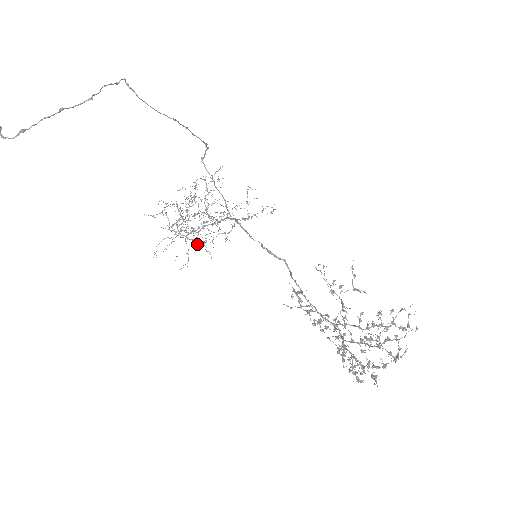
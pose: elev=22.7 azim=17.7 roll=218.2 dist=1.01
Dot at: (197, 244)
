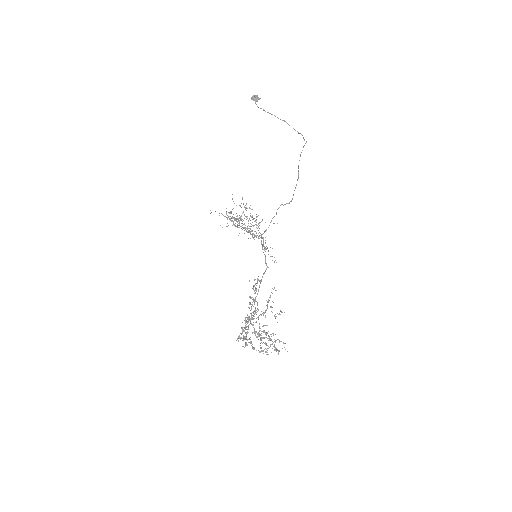
Dot at: occluded
